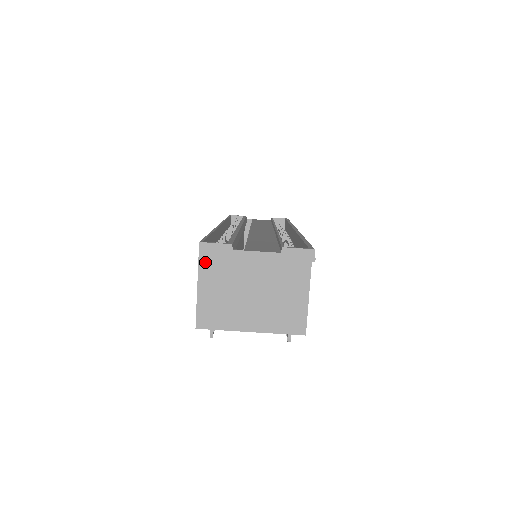
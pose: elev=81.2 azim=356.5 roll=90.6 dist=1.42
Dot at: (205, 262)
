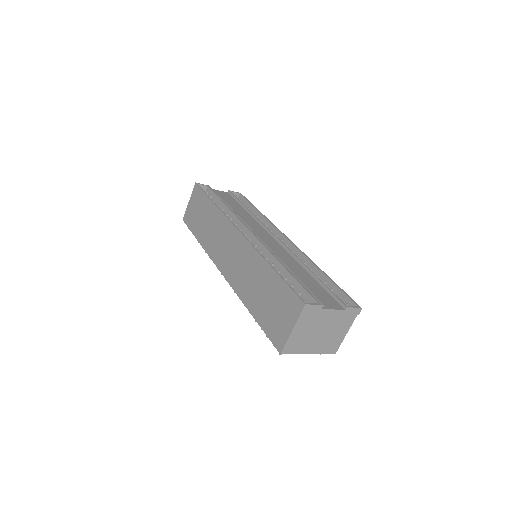
Dot at: (303, 316)
